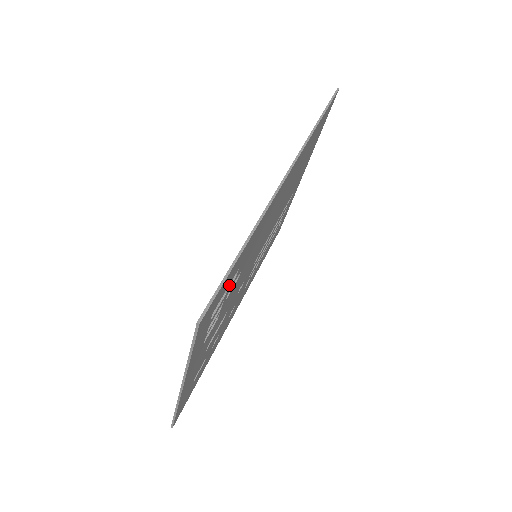
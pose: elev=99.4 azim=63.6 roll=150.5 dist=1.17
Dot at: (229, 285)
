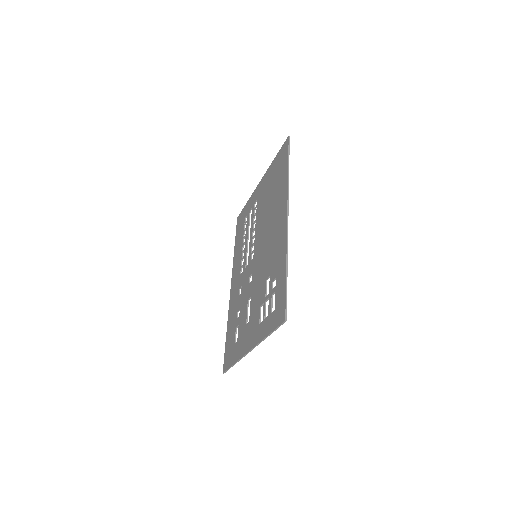
Dot at: (276, 290)
